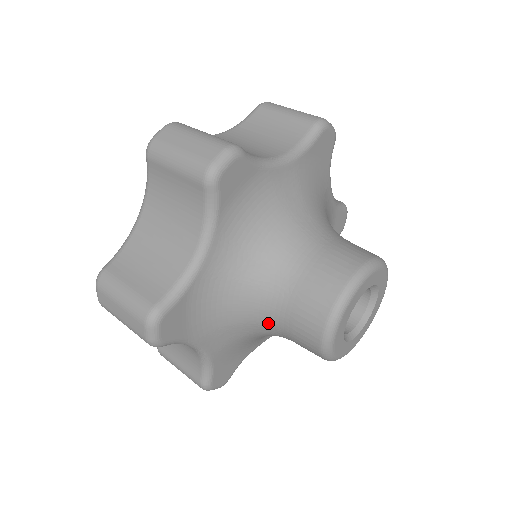
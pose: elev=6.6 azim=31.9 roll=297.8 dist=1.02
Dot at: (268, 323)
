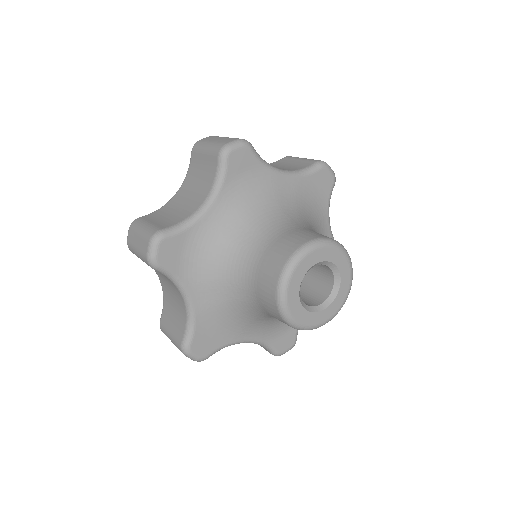
Dot at: (266, 316)
